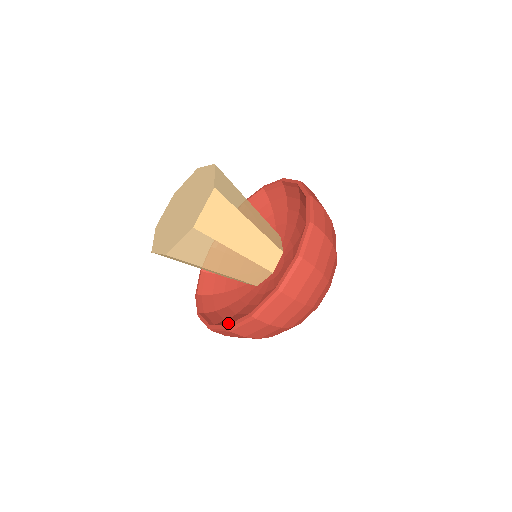
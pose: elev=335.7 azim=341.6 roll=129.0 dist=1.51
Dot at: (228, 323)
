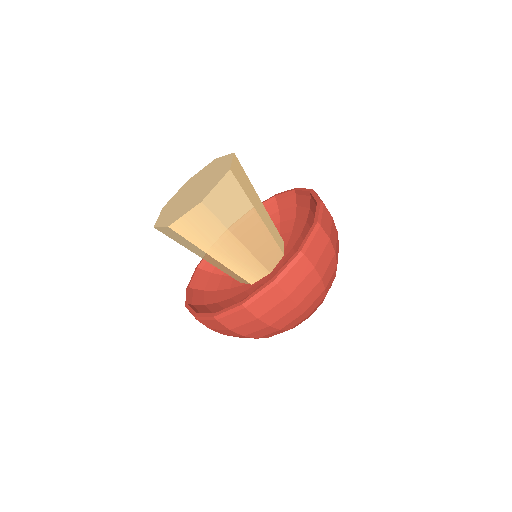
Dot at: occluded
